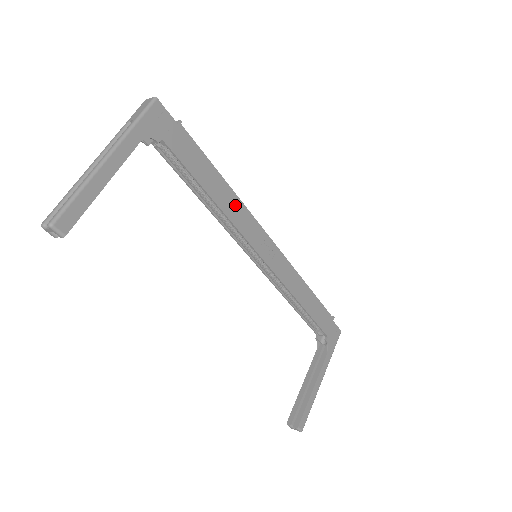
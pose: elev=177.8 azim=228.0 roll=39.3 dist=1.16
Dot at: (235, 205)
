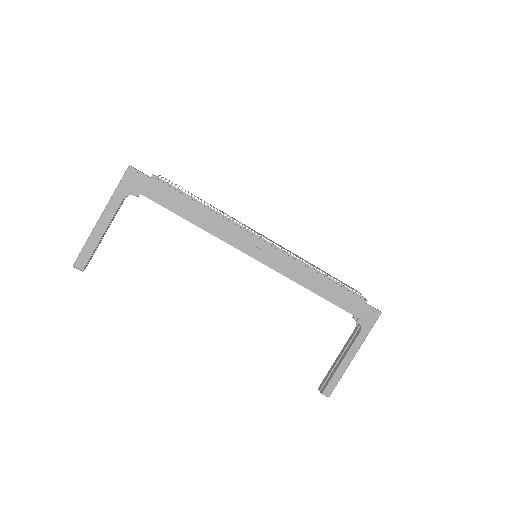
Dot at: (218, 223)
